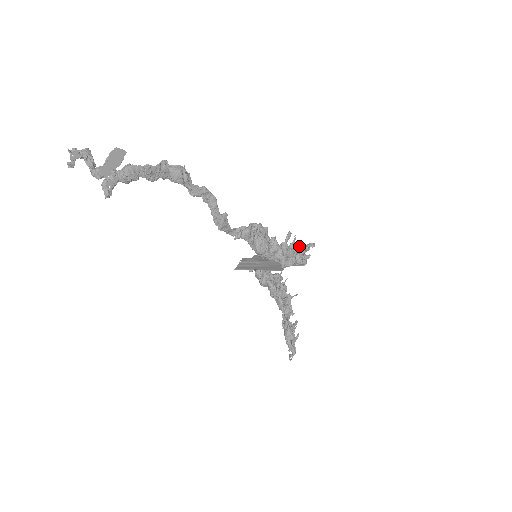
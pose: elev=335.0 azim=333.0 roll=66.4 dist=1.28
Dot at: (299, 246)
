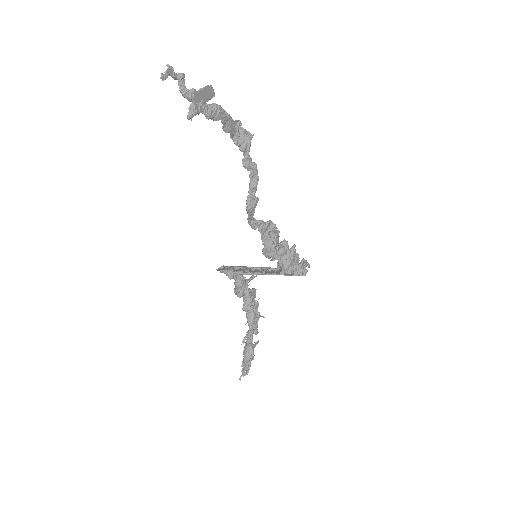
Dot at: (303, 258)
